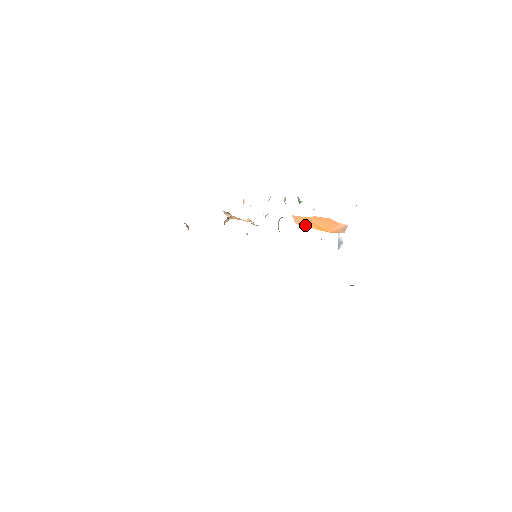
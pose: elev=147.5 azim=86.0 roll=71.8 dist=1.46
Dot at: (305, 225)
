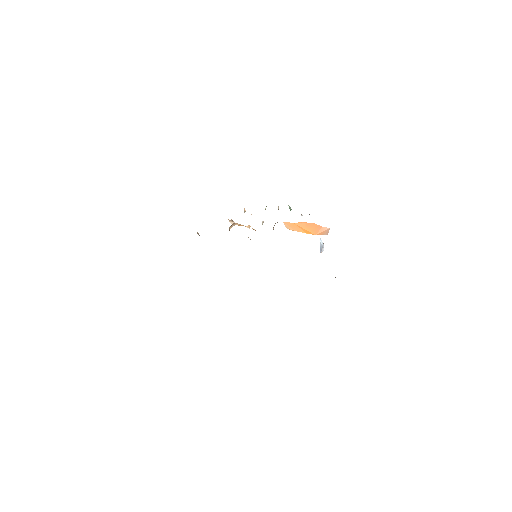
Dot at: (295, 230)
